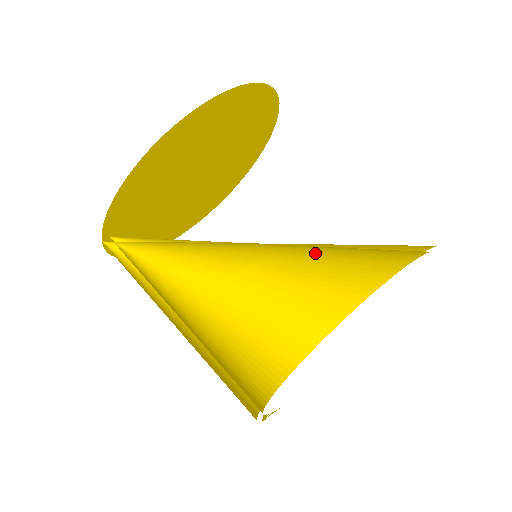
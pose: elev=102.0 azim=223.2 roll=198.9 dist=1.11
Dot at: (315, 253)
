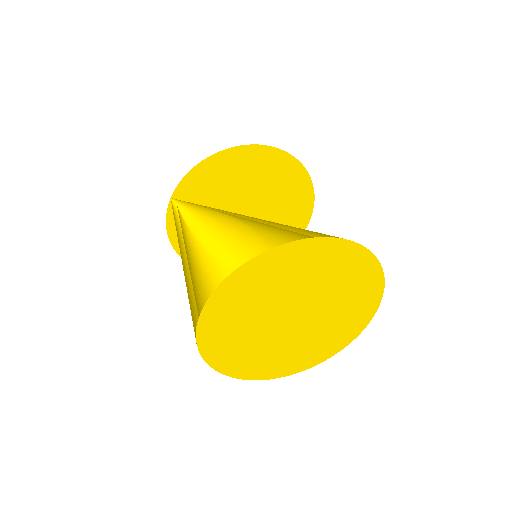
Dot at: occluded
